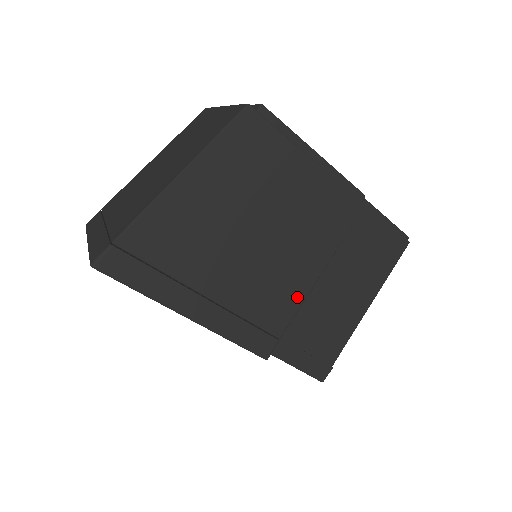
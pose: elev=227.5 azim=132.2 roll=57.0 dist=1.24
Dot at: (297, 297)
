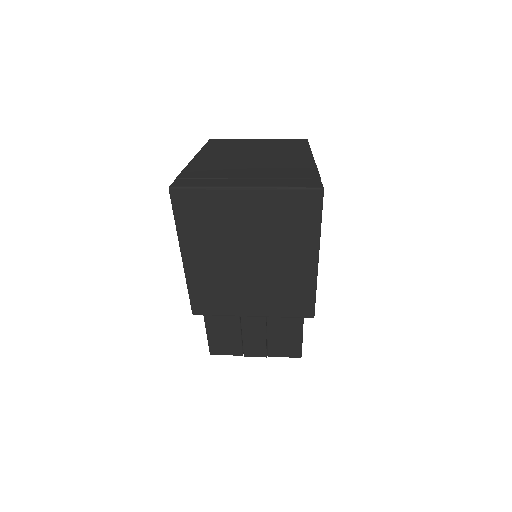
Dot at: occluded
